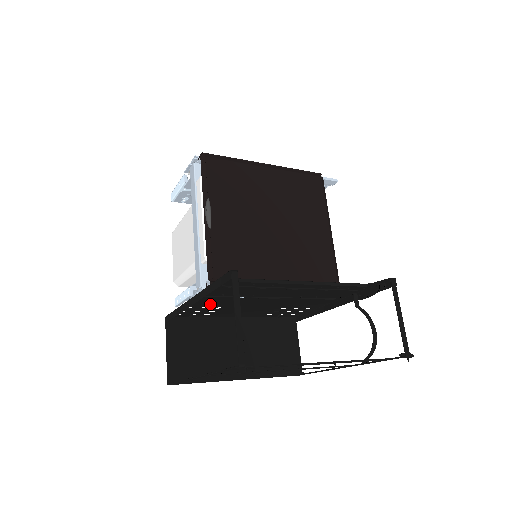
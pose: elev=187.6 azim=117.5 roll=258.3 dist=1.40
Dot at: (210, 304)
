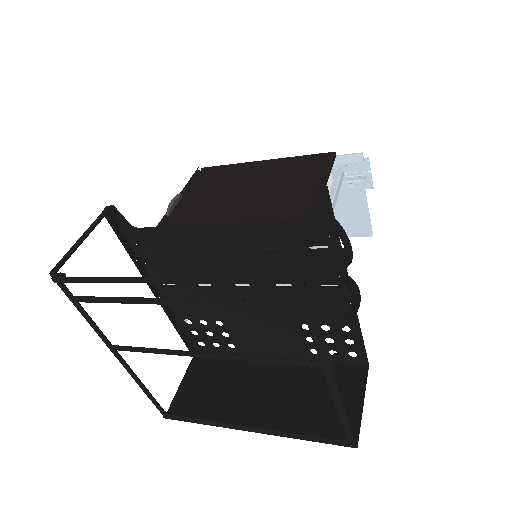
Dot at: (197, 310)
